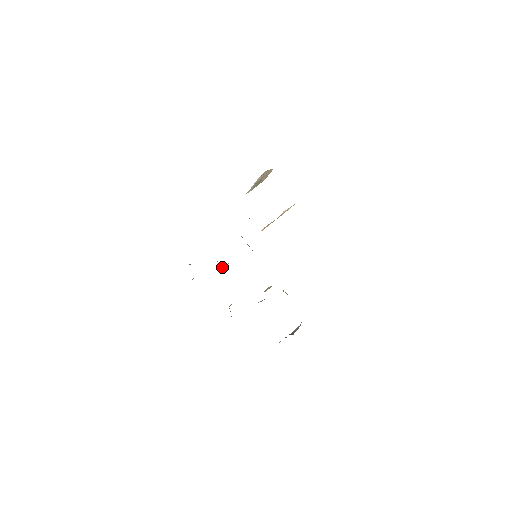
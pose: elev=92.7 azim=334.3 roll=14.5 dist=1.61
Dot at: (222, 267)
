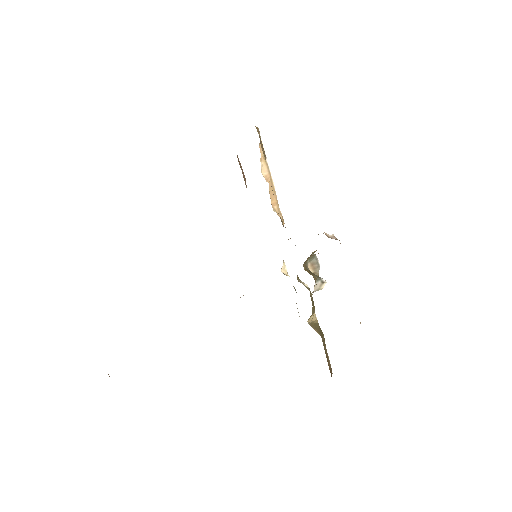
Dot at: occluded
